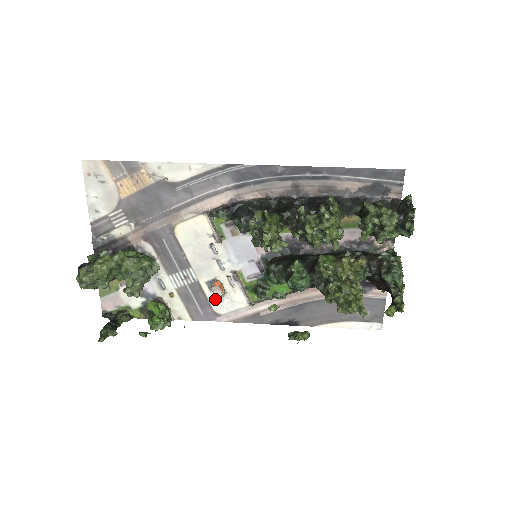
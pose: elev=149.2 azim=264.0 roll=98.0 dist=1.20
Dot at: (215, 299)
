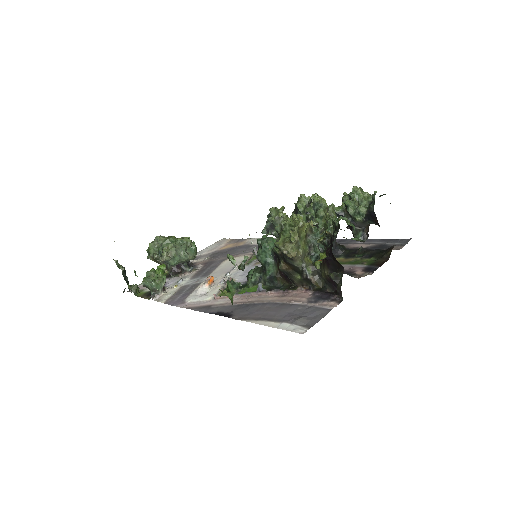
Dot at: (197, 291)
